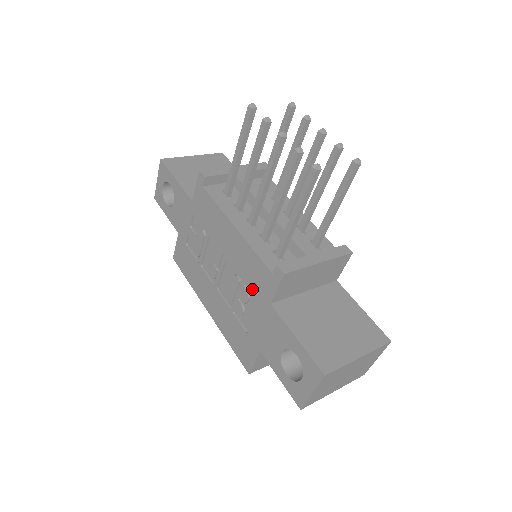
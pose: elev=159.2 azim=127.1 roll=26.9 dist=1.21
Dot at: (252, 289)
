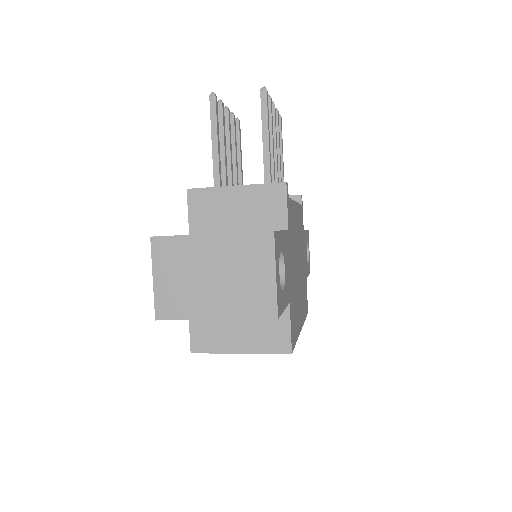
Dot at: occluded
